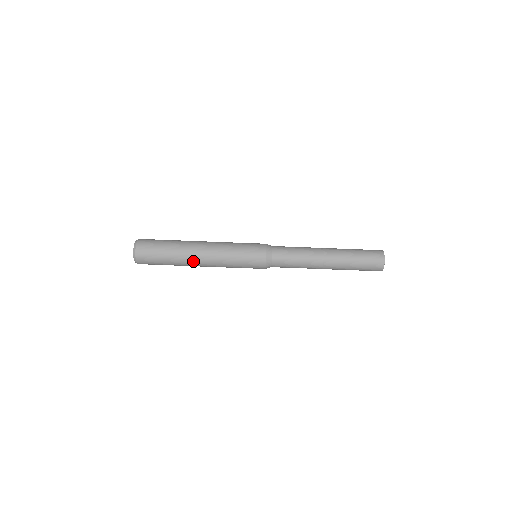
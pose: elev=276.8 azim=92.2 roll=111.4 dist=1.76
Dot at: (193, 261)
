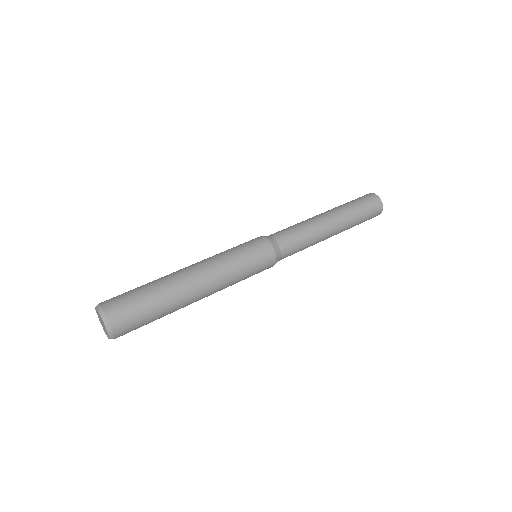
Dot at: (191, 293)
